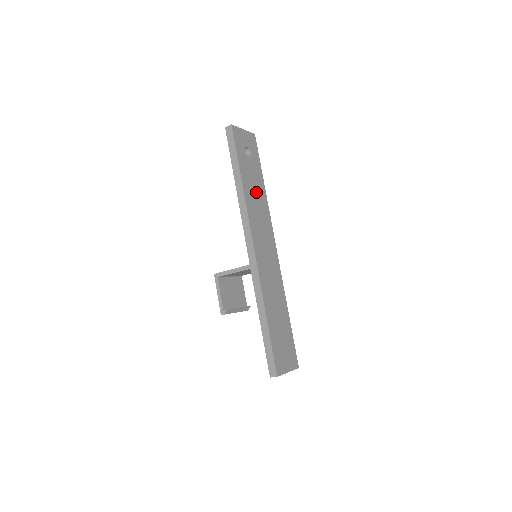
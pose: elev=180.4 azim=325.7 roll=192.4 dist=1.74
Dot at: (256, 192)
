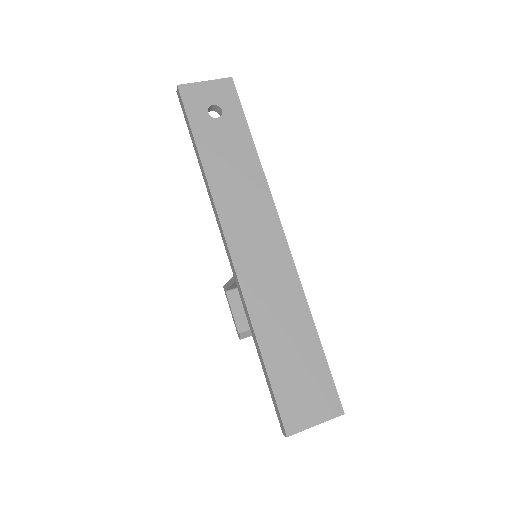
Dot at: (235, 165)
